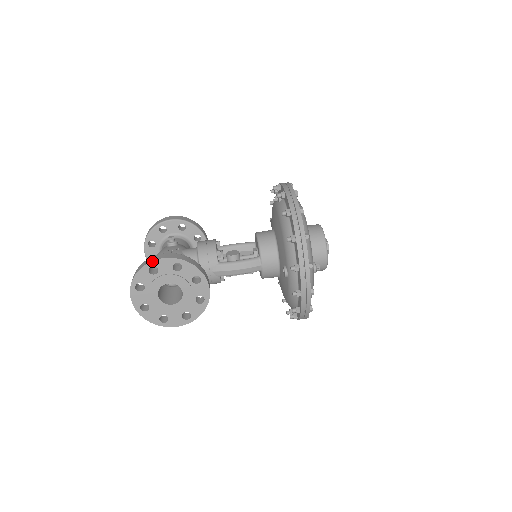
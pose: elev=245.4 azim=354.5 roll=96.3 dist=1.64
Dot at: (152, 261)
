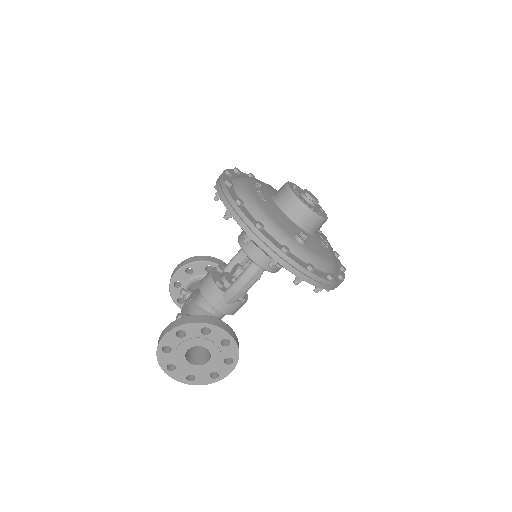
Dot at: (158, 344)
